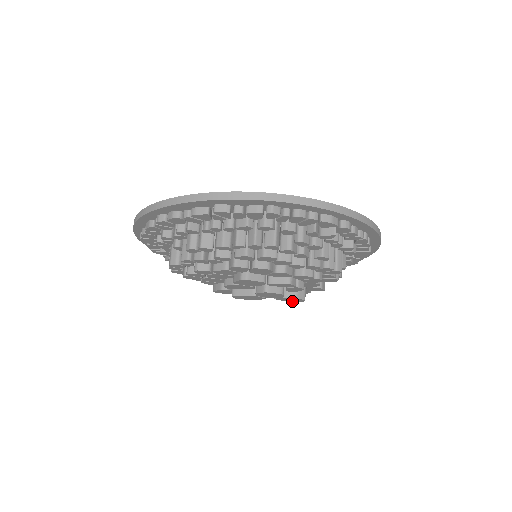
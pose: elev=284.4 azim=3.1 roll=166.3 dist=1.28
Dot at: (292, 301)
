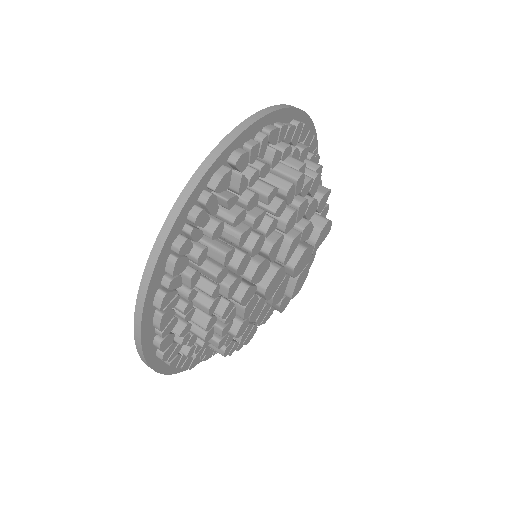
Dot at: (326, 233)
